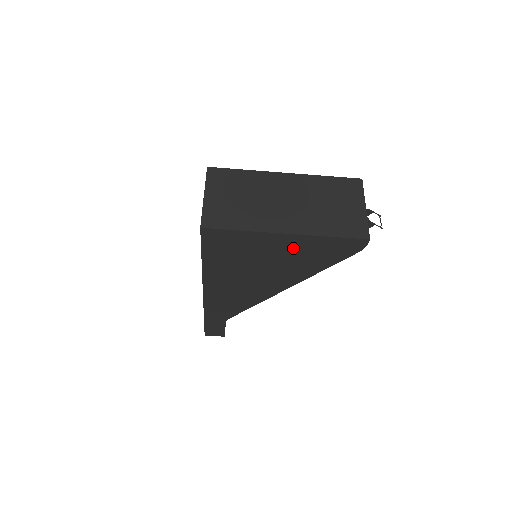
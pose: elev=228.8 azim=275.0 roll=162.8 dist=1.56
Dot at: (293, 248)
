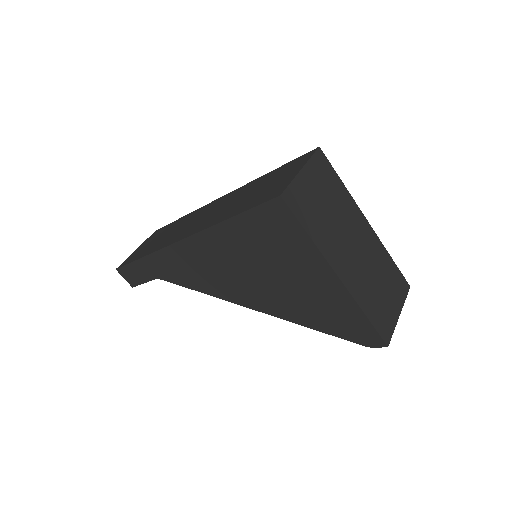
Dot at: (321, 291)
